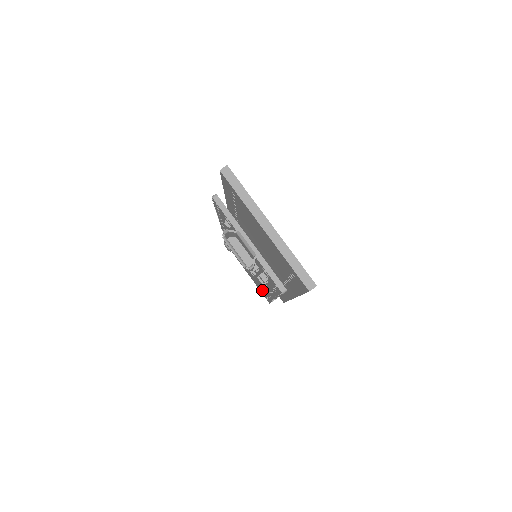
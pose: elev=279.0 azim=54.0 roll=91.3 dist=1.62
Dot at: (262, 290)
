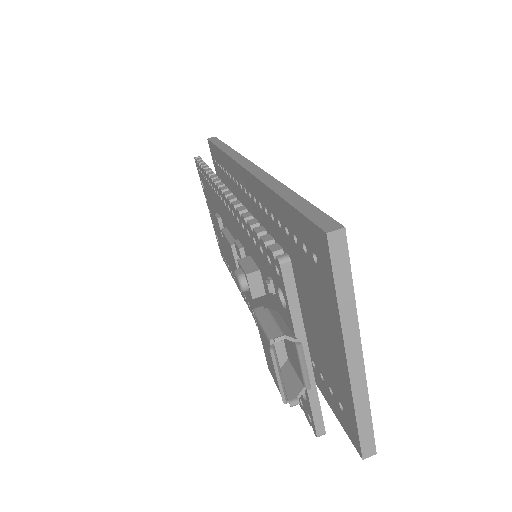
Dot at: (226, 257)
